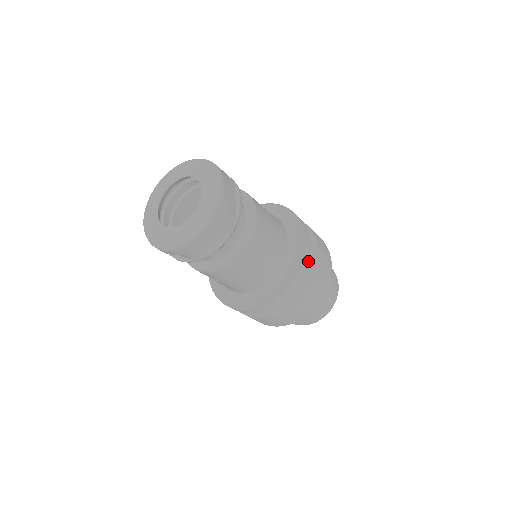
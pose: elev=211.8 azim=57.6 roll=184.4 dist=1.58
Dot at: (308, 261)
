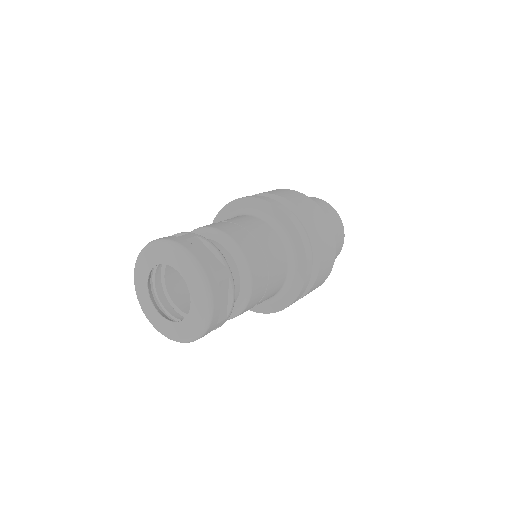
Dot at: (303, 230)
